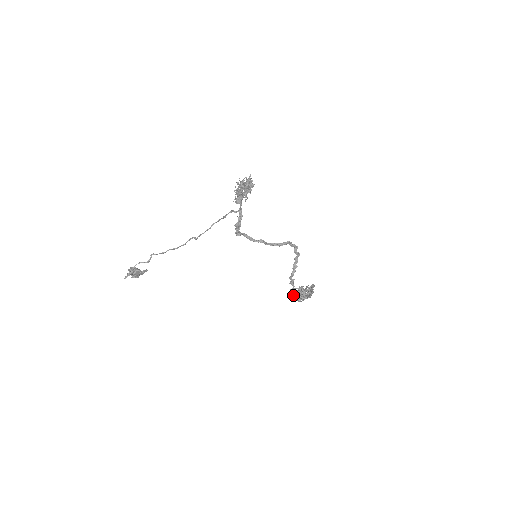
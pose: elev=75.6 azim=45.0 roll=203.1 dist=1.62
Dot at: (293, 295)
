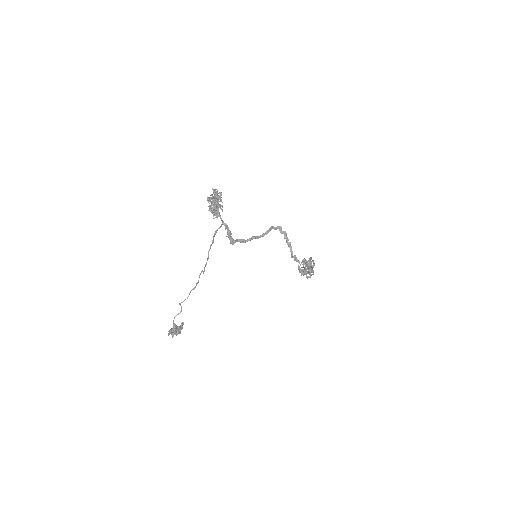
Dot at: (303, 269)
